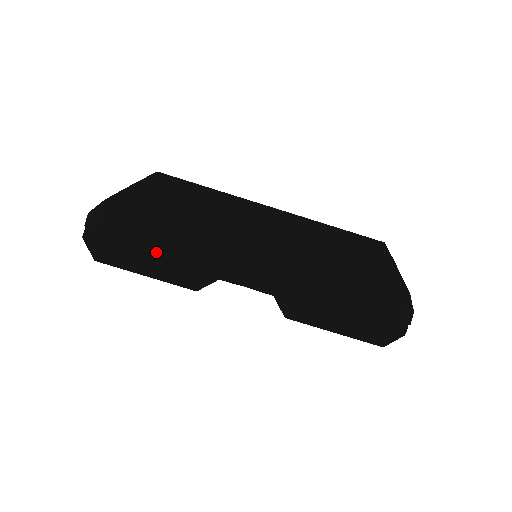
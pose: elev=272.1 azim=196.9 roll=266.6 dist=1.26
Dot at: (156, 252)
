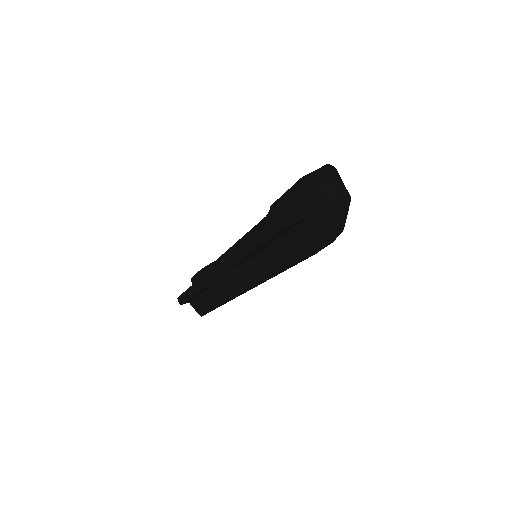
Dot at: occluded
